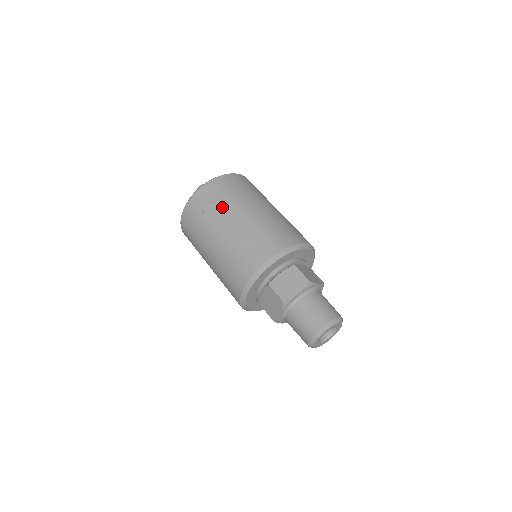
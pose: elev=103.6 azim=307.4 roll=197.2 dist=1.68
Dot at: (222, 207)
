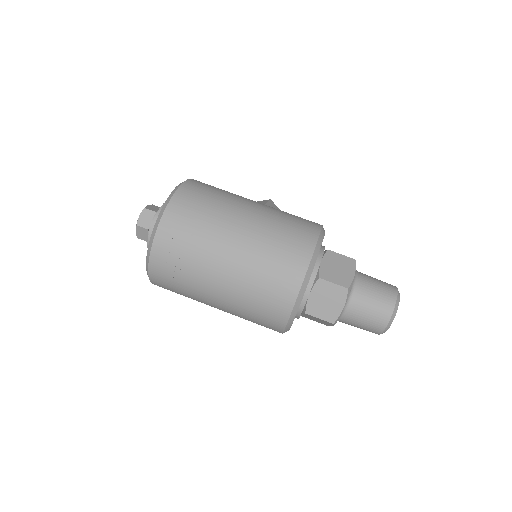
Dot at: (195, 268)
